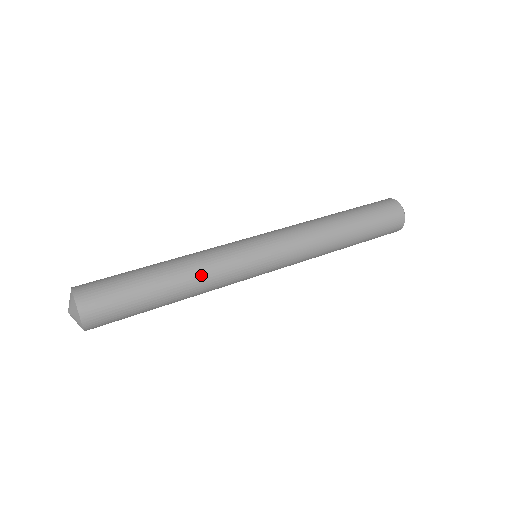
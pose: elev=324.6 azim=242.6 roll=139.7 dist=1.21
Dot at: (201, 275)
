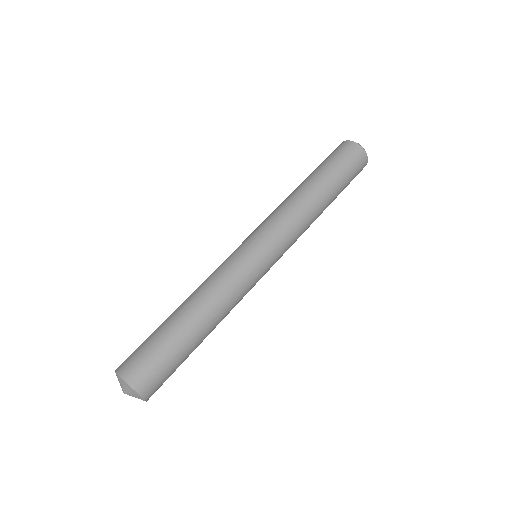
Dot at: occluded
